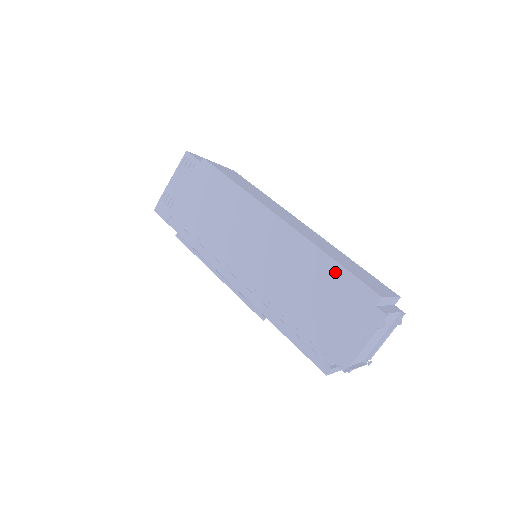
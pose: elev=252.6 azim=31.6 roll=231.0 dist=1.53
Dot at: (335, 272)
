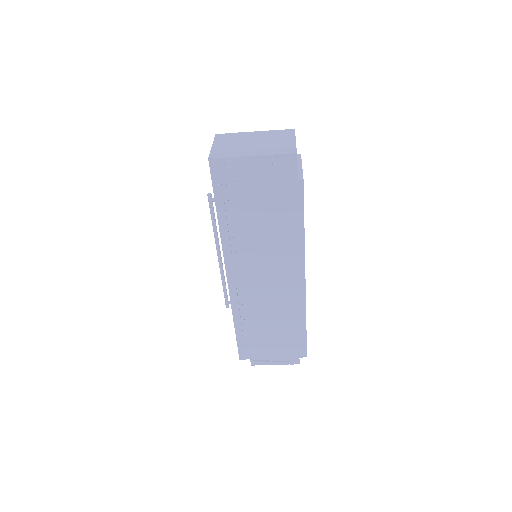
Dot at: (300, 332)
